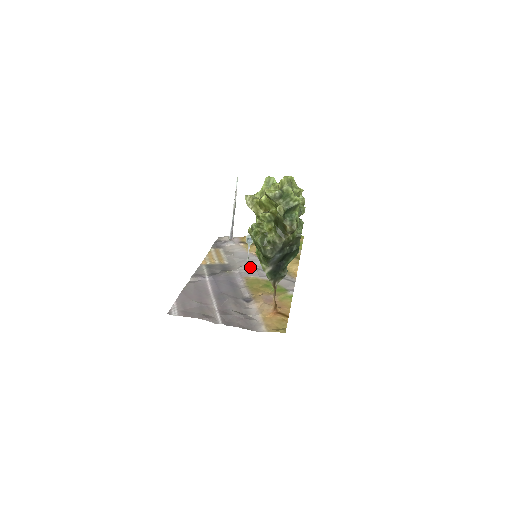
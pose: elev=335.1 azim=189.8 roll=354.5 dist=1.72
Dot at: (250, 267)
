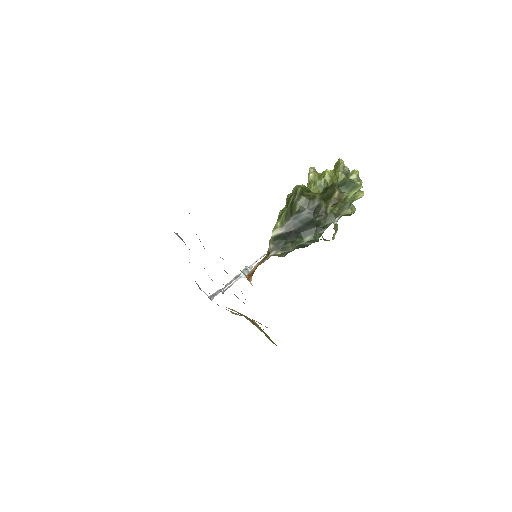
Dot at: occluded
